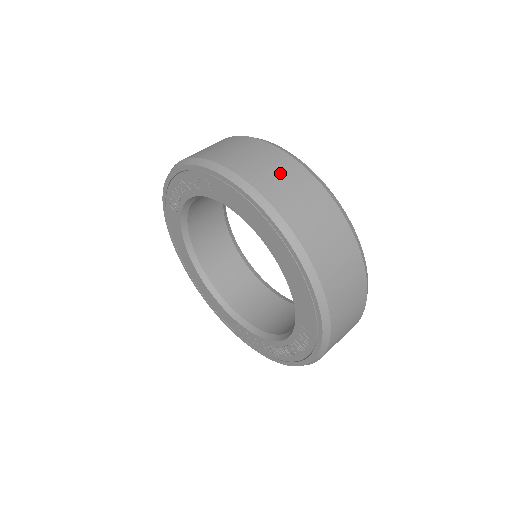
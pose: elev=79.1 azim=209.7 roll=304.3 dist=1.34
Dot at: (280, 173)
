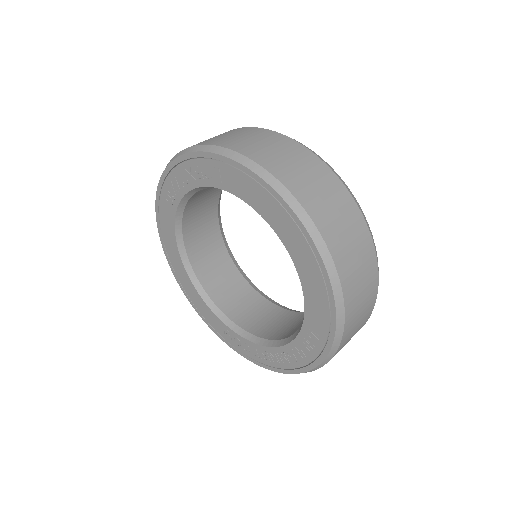
Dot at: (300, 165)
